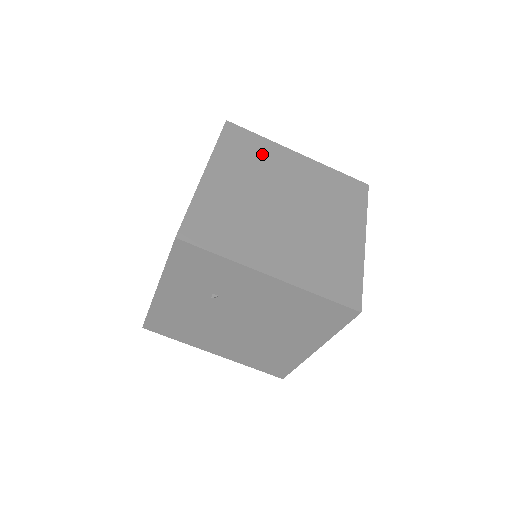
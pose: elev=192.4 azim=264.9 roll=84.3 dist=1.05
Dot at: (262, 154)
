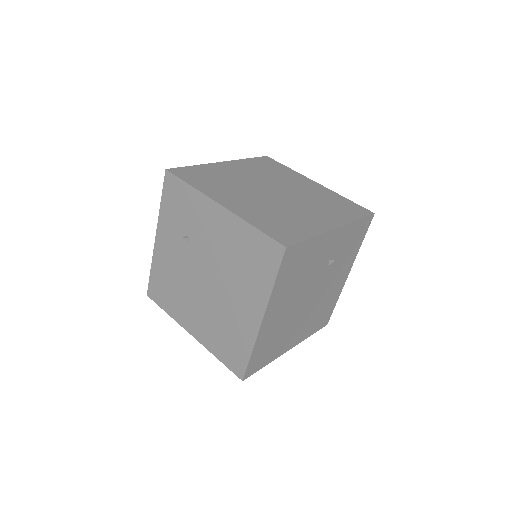
Dot at: (280, 172)
